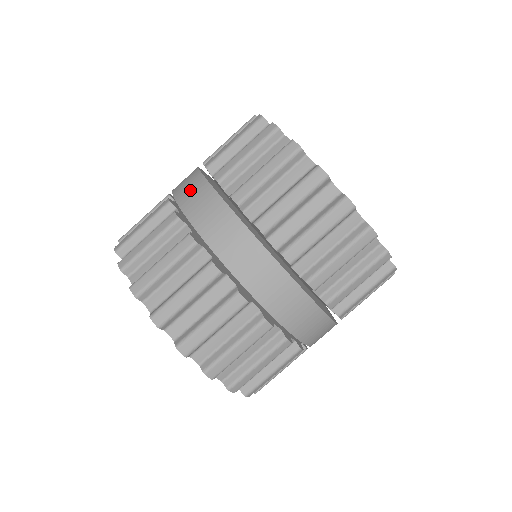
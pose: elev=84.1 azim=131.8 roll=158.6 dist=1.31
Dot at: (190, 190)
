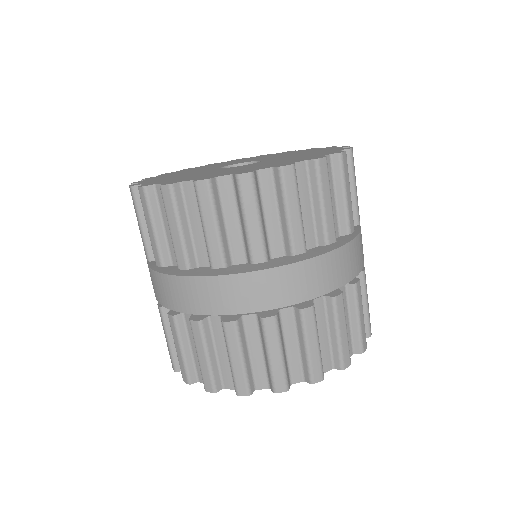
Dot at: (151, 280)
